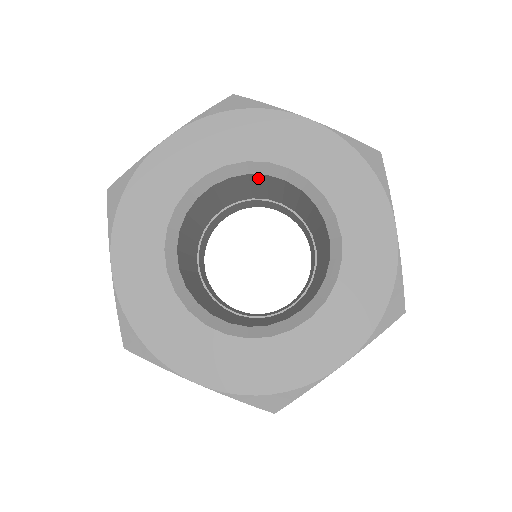
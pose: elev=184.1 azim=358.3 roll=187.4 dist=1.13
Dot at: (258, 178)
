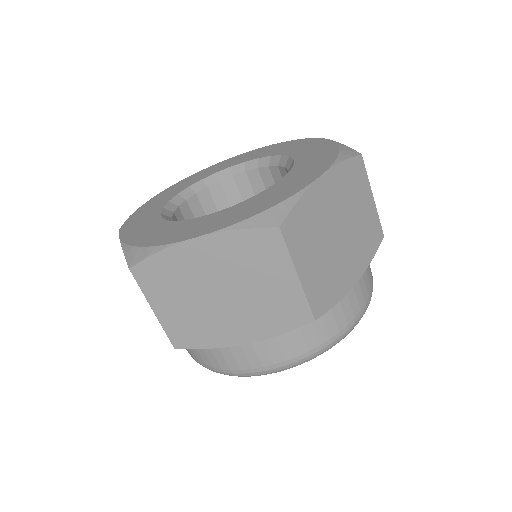
Dot at: (278, 177)
